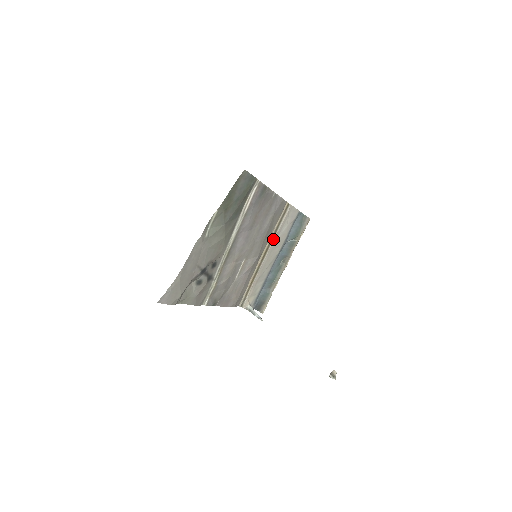
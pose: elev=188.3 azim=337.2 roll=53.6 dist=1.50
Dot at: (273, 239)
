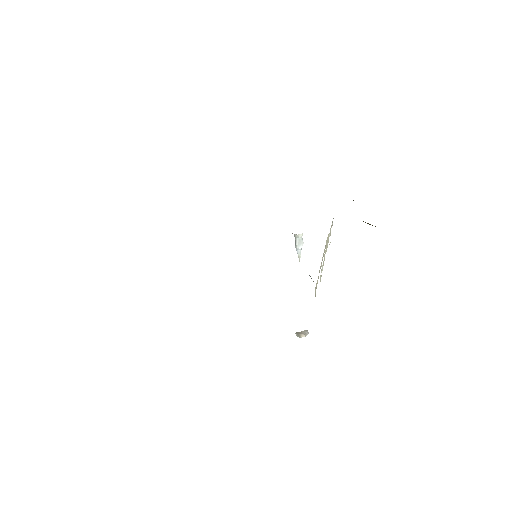
Dot at: occluded
